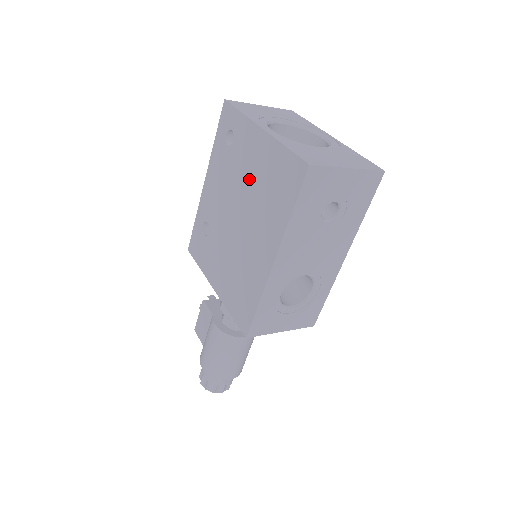
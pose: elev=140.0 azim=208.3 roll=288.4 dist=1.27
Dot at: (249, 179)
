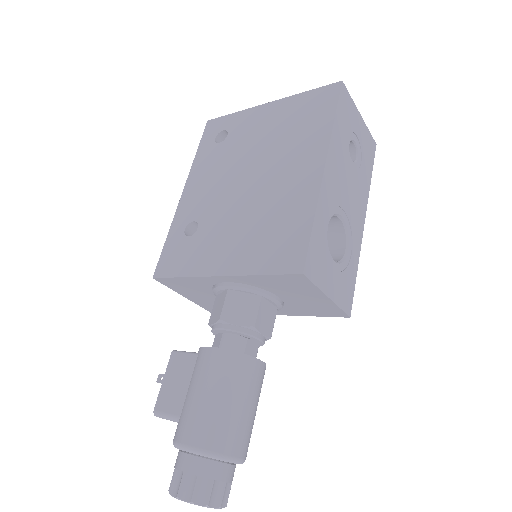
Dot at: (261, 141)
